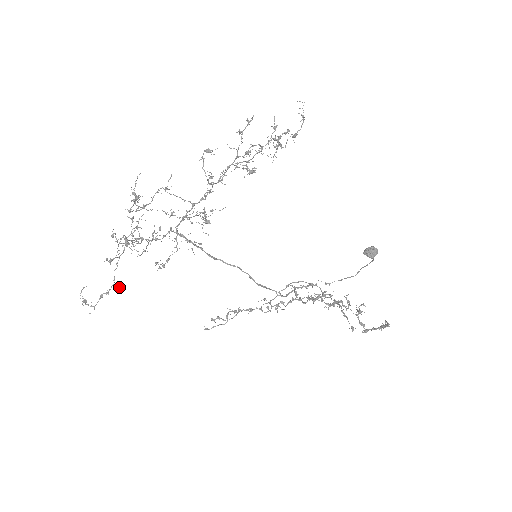
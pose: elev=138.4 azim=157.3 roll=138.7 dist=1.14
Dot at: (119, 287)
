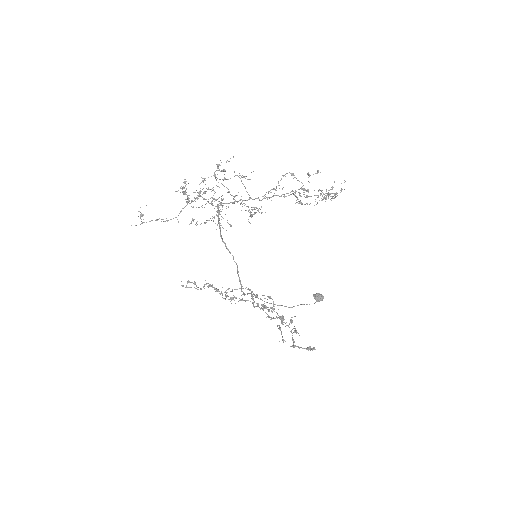
Dot at: occluded
